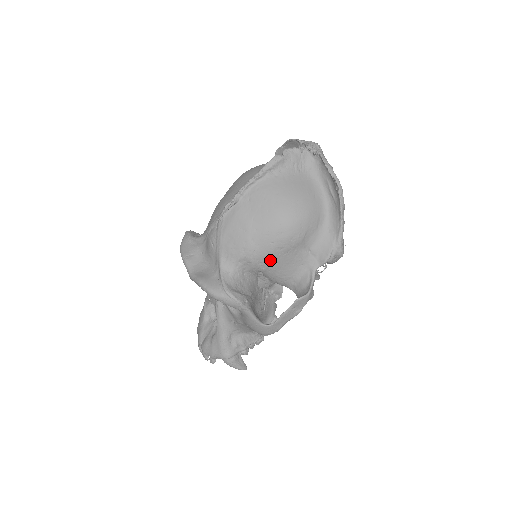
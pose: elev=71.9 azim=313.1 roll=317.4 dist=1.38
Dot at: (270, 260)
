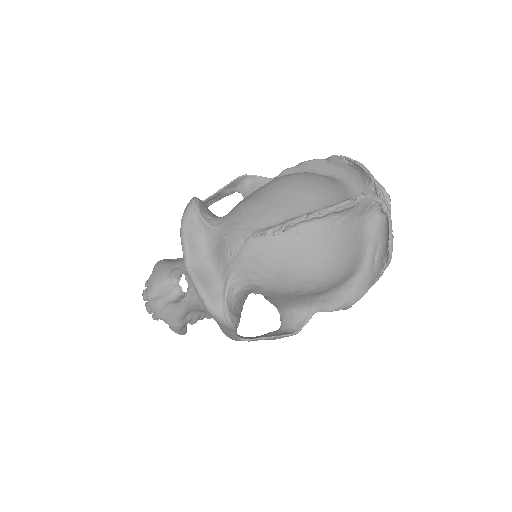
Dot at: (282, 295)
